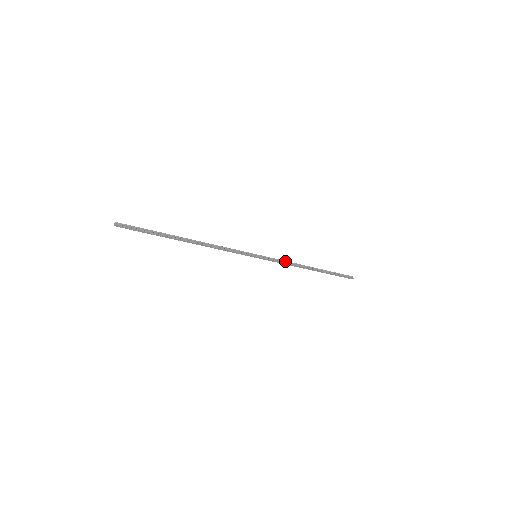
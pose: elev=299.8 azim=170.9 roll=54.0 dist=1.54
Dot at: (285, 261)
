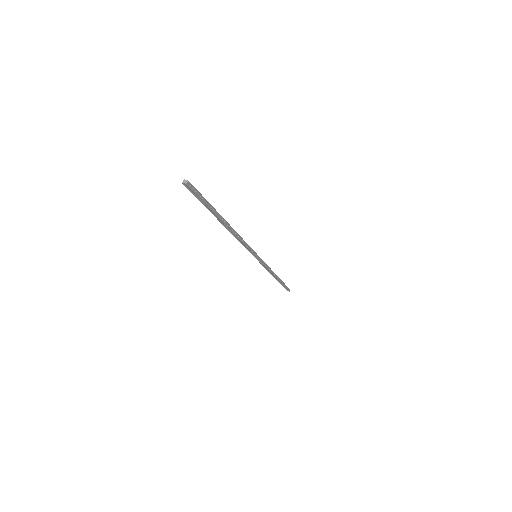
Dot at: occluded
